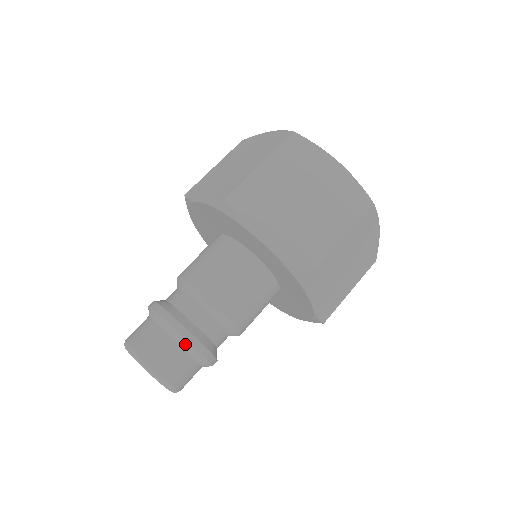
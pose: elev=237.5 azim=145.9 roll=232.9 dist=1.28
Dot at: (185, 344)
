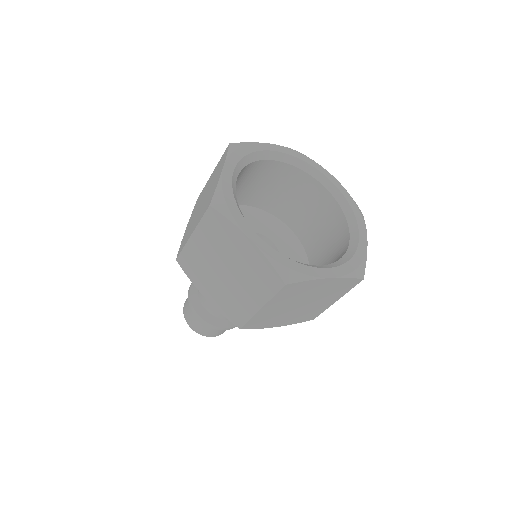
Dot at: (203, 323)
